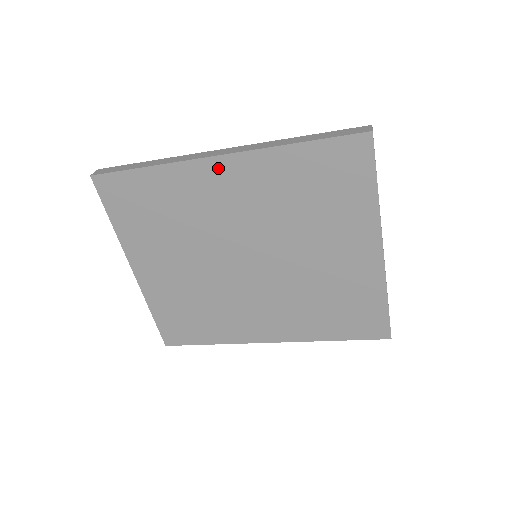
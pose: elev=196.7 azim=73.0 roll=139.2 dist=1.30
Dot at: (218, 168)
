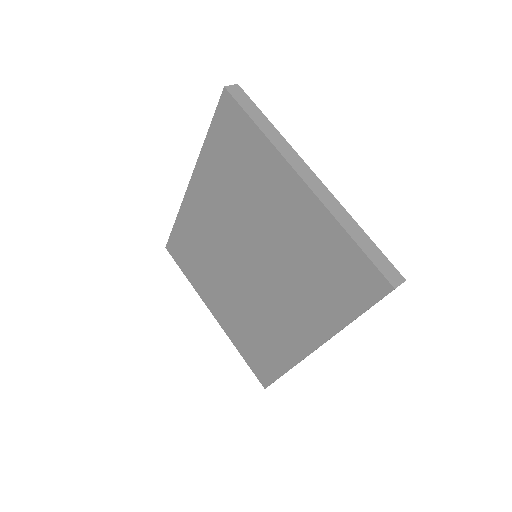
Dot at: (194, 193)
